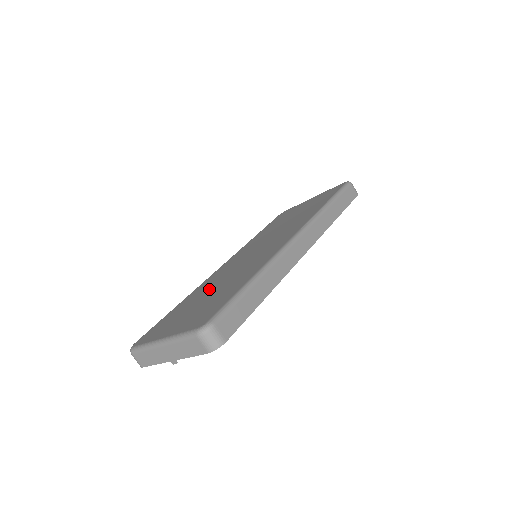
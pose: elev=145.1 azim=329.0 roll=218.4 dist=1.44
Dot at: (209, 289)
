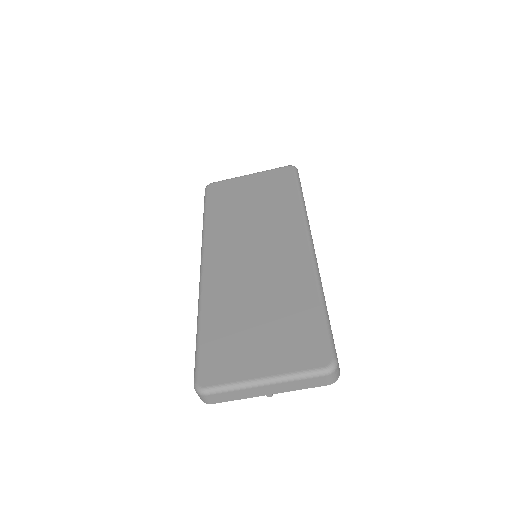
Dot at: (244, 304)
